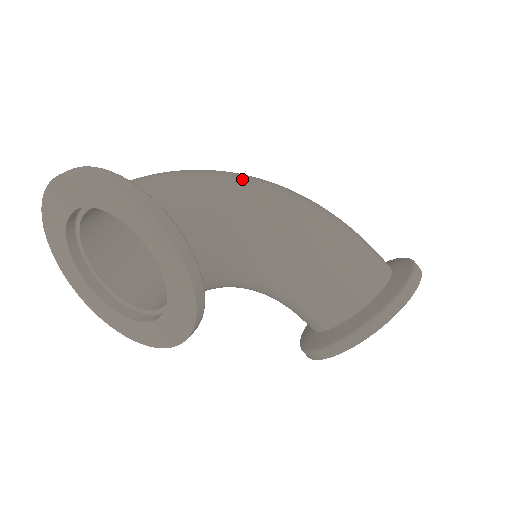
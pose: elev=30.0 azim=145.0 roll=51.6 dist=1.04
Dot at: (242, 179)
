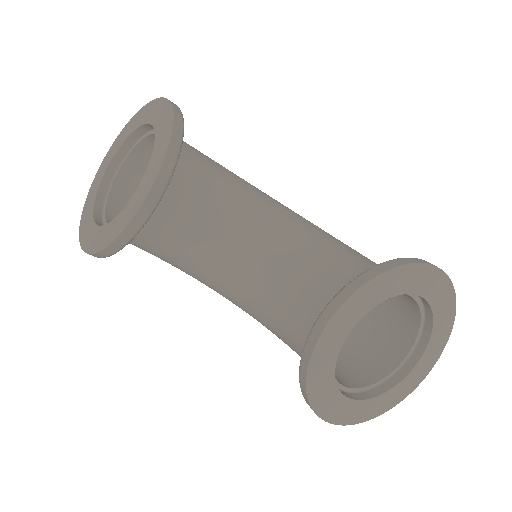
Dot at: occluded
